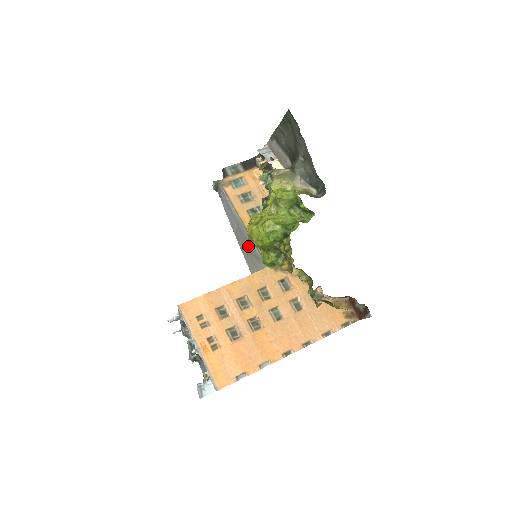
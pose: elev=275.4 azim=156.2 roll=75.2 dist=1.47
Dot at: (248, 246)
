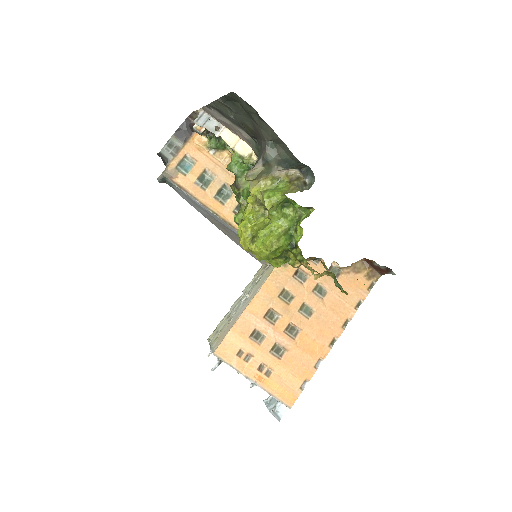
Dot at: (232, 233)
